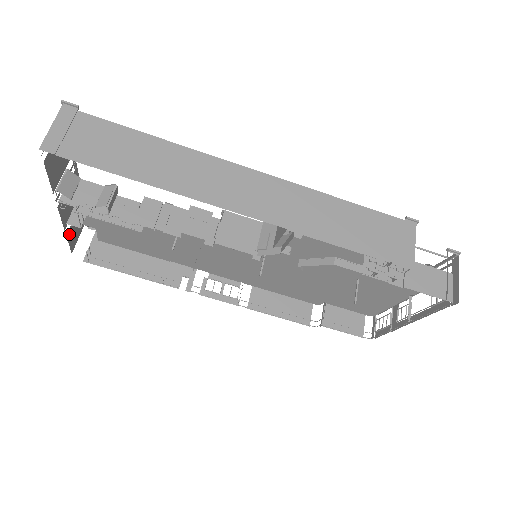
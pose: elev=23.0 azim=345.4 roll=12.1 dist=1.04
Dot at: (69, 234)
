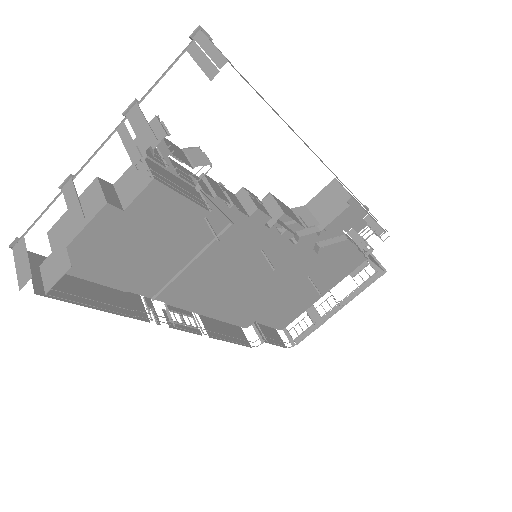
Dot at: (64, 233)
